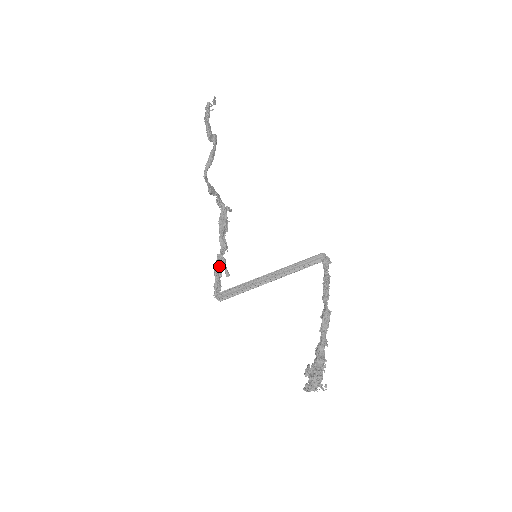
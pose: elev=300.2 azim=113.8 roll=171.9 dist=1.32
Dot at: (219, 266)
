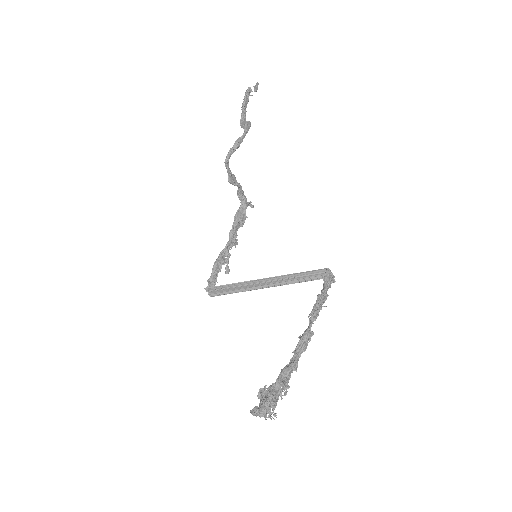
Dot at: (220, 260)
